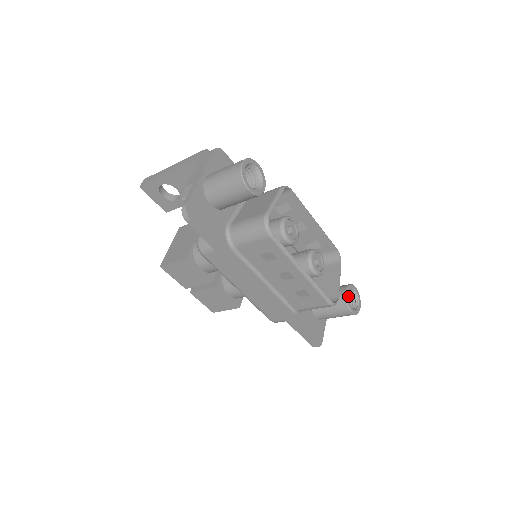
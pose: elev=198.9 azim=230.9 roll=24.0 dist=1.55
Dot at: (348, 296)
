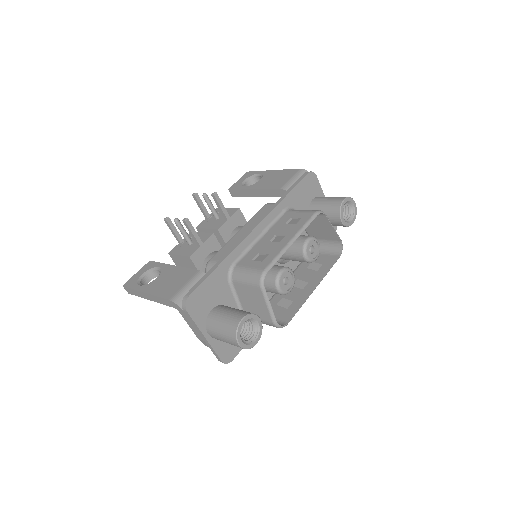
Dot at: occluded
